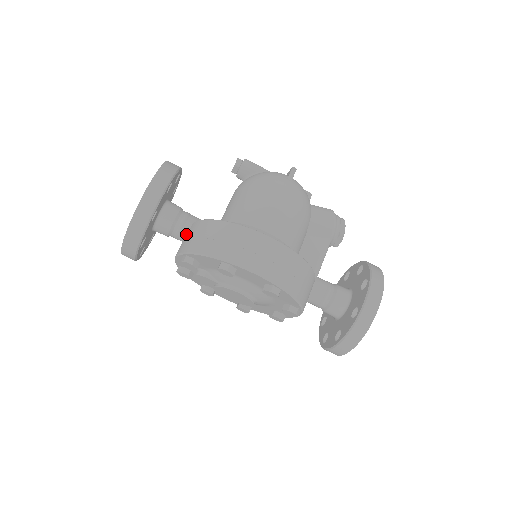
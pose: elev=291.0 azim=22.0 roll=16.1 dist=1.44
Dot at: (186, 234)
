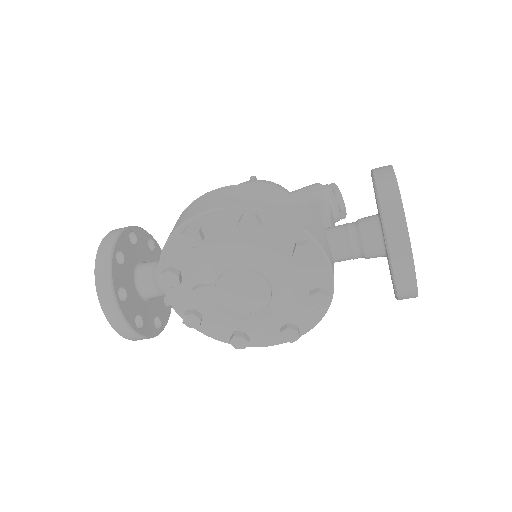
Dot at: occluded
